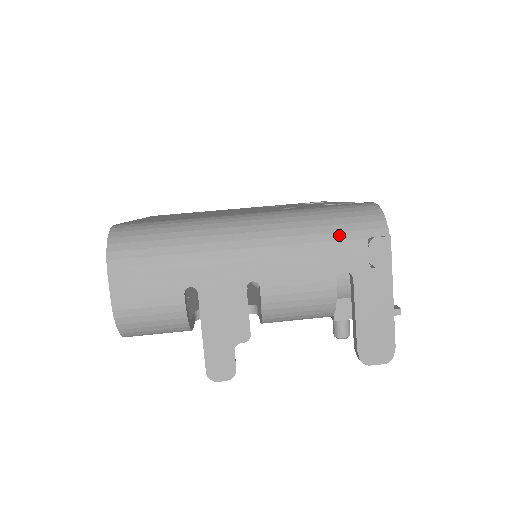
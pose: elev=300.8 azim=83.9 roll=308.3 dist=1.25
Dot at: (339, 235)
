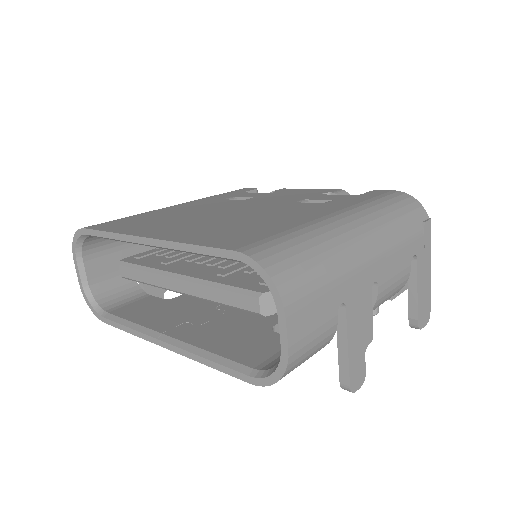
Dot at: (409, 224)
